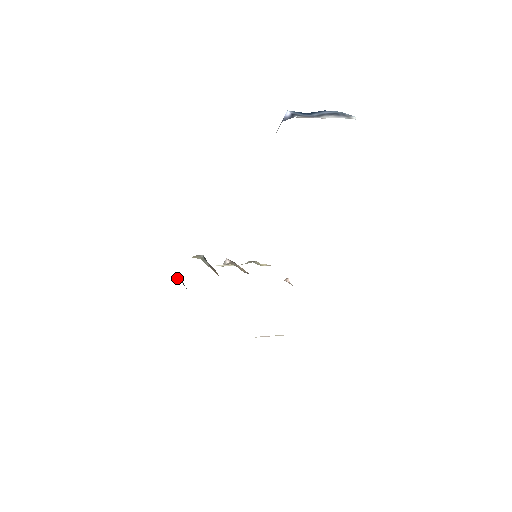
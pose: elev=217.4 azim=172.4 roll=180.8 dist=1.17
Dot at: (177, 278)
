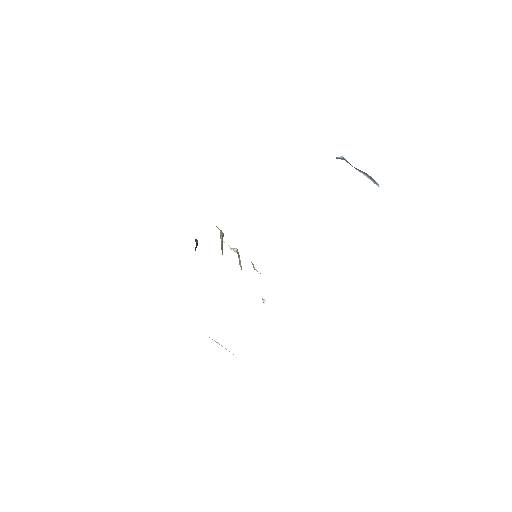
Dot at: occluded
